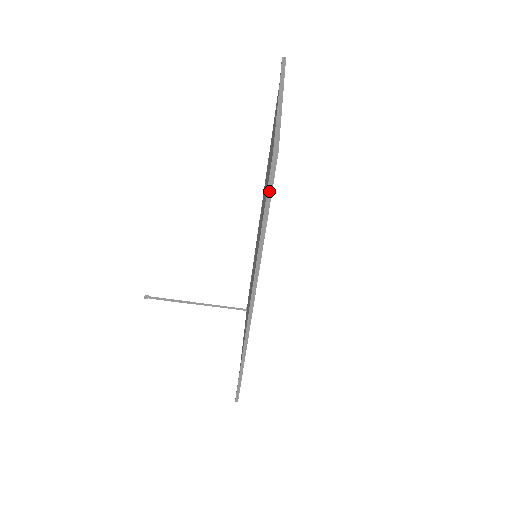
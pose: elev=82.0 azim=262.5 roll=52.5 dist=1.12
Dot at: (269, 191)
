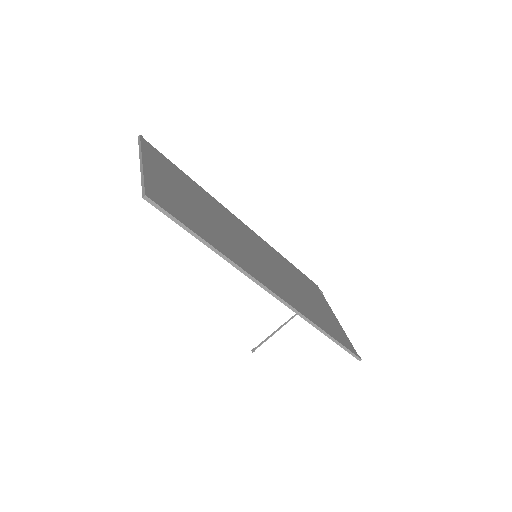
Dot at: (172, 218)
